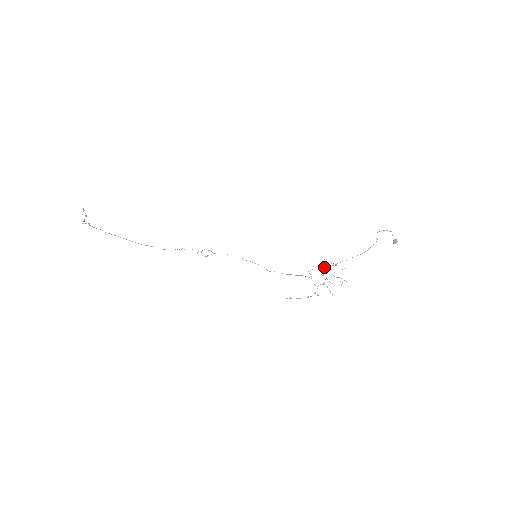
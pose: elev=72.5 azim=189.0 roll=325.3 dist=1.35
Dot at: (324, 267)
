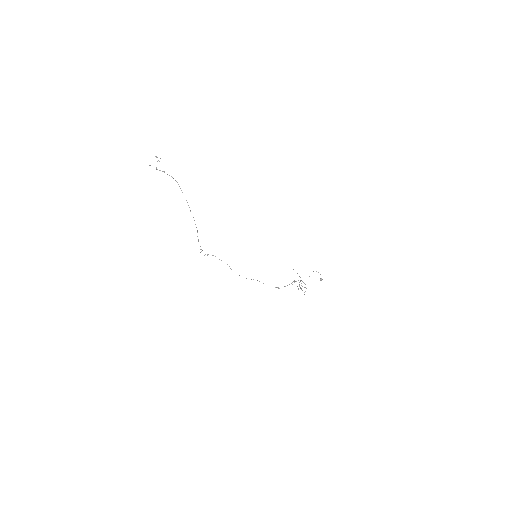
Dot at: occluded
